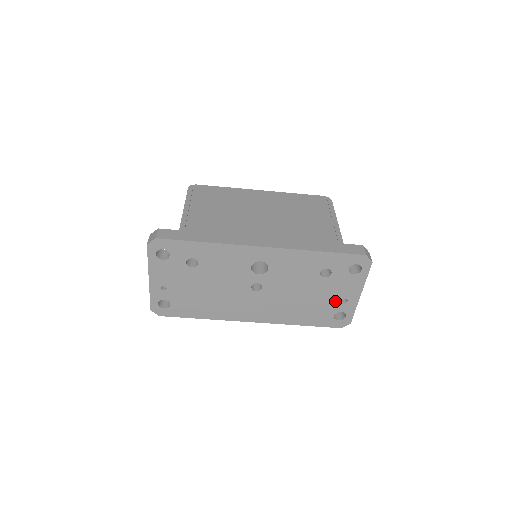
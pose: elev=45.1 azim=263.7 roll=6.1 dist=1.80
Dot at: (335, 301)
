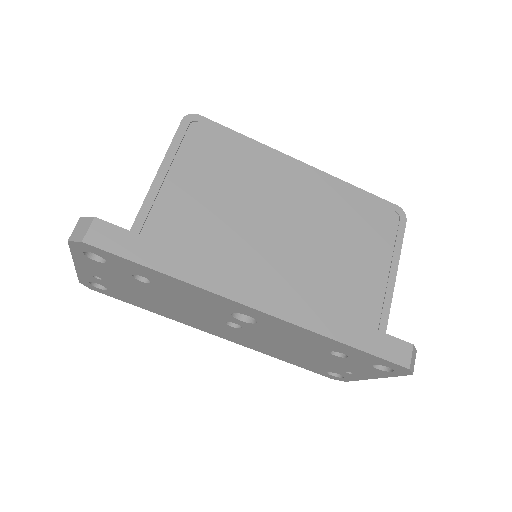
Dot at: (337, 368)
